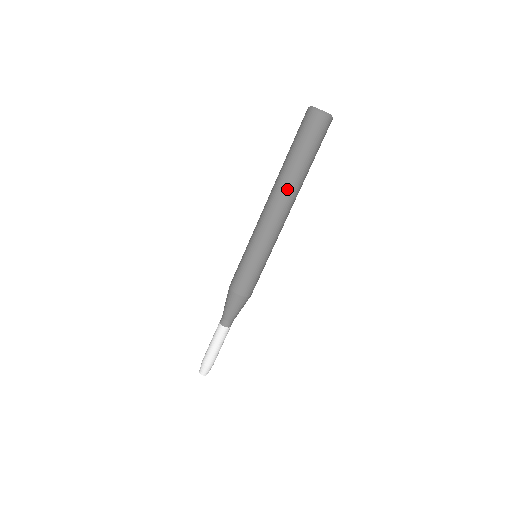
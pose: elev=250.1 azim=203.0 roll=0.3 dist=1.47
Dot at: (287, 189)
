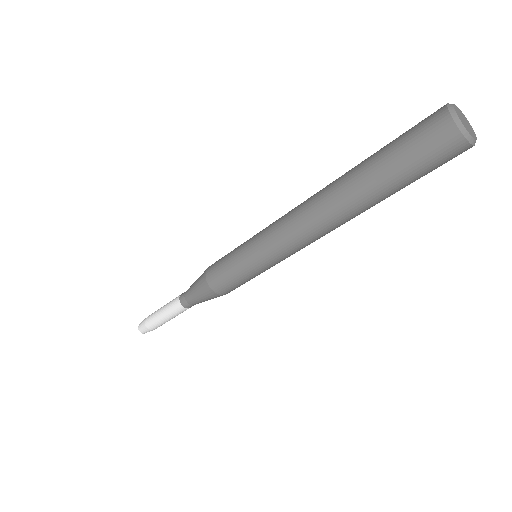
Dot at: (340, 211)
